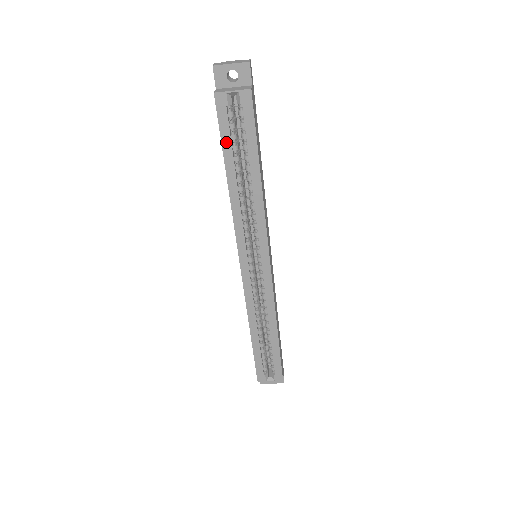
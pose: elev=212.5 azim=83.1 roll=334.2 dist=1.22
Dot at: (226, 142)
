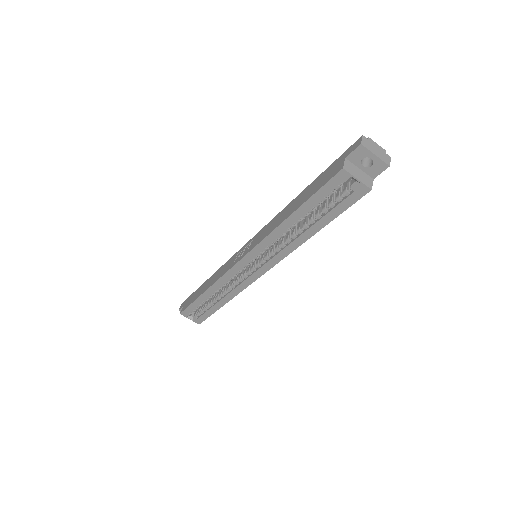
Dot at: (315, 199)
